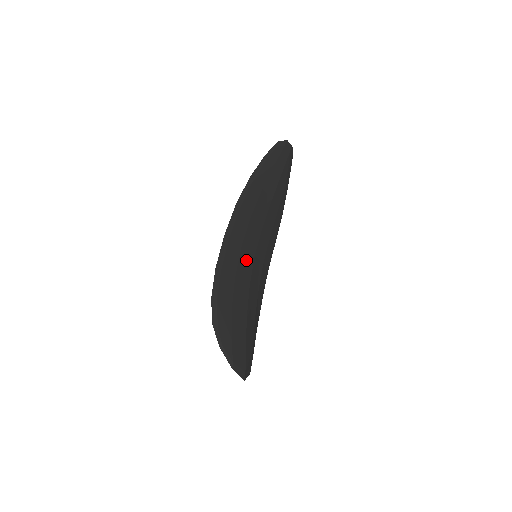
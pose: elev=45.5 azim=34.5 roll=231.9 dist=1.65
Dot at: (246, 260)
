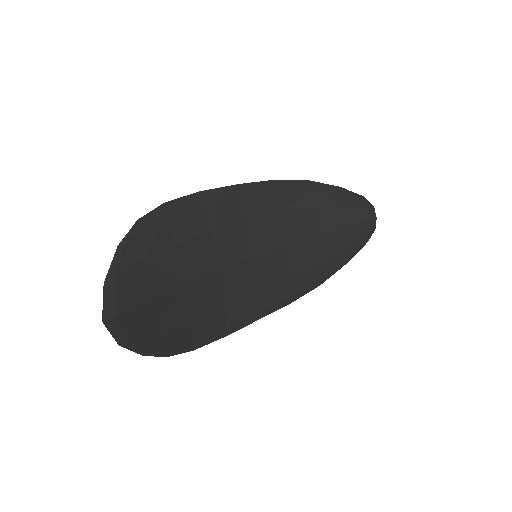
Dot at: (241, 241)
